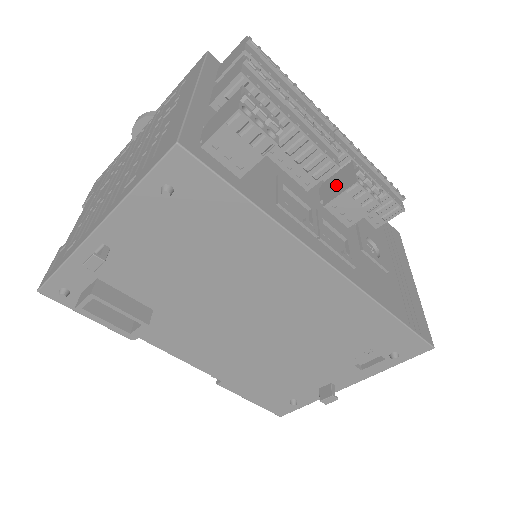
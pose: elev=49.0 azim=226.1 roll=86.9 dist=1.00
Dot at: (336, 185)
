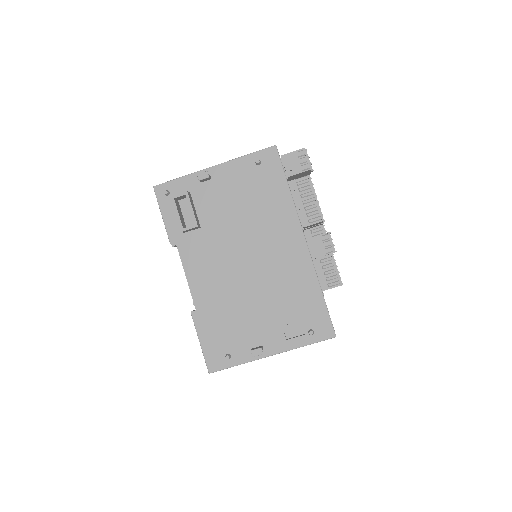
Dot at: occluded
